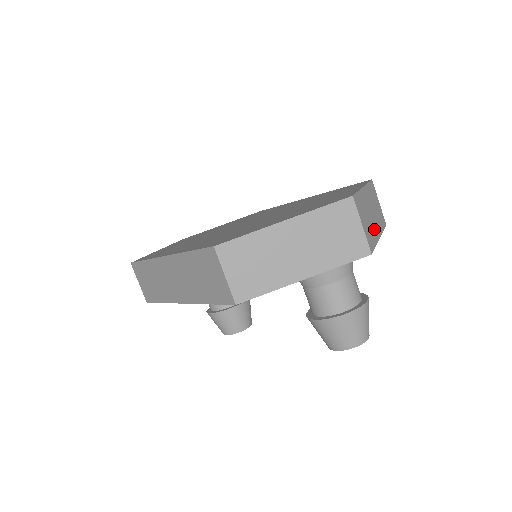
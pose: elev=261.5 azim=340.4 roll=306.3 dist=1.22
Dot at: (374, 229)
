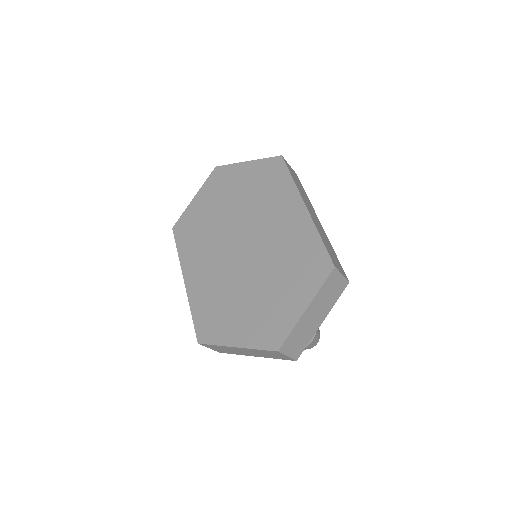
Dot at: (313, 328)
